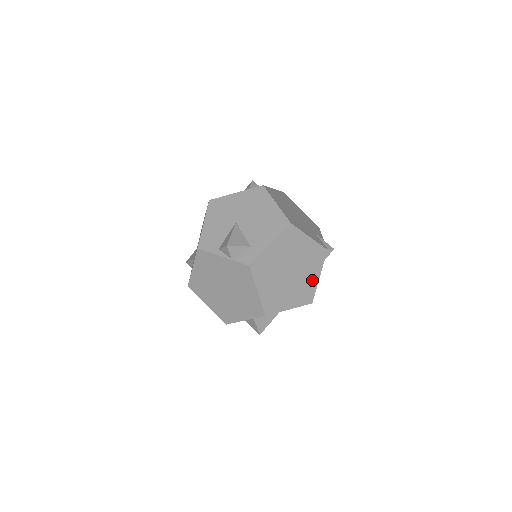
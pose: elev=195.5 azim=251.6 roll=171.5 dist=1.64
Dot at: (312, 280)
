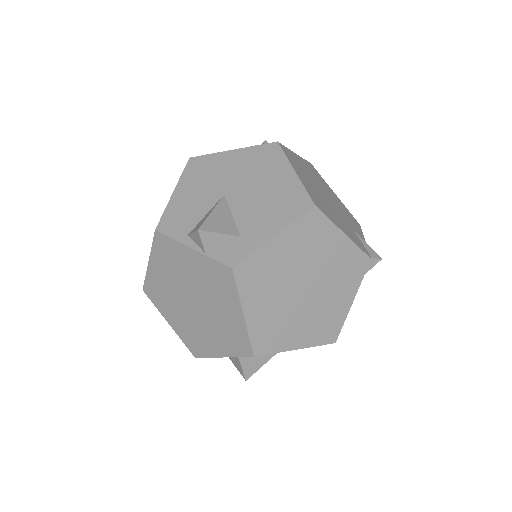
Dot at: (340, 305)
